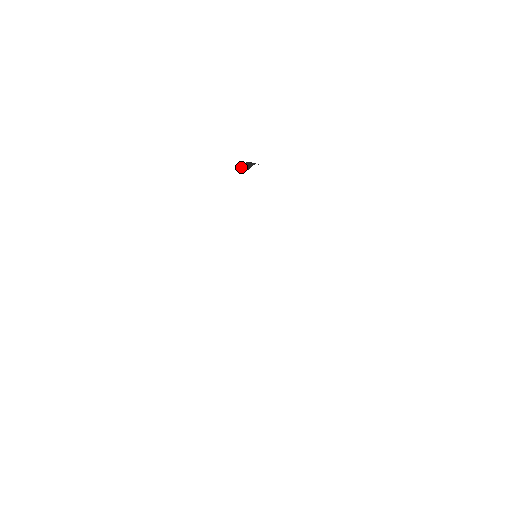
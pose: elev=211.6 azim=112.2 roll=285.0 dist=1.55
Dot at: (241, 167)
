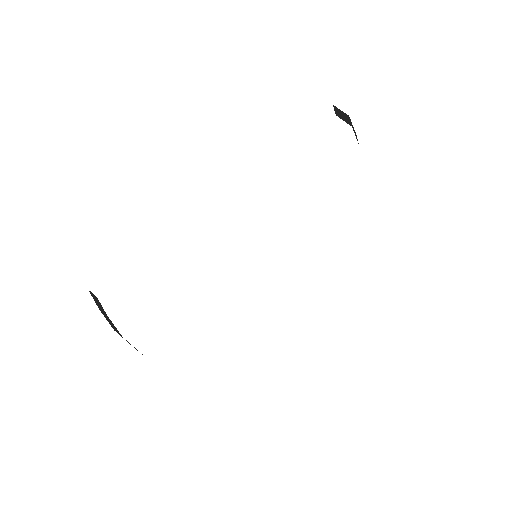
Dot at: occluded
